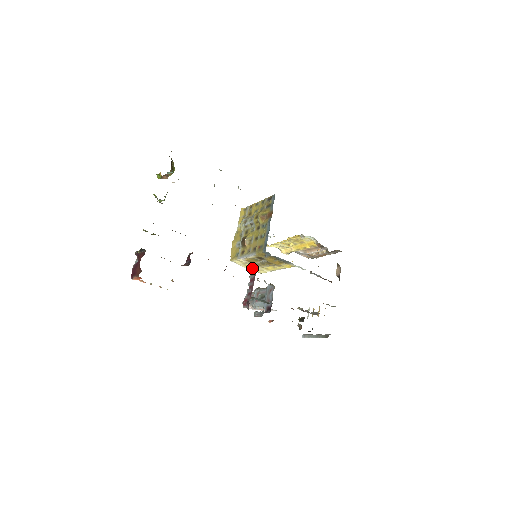
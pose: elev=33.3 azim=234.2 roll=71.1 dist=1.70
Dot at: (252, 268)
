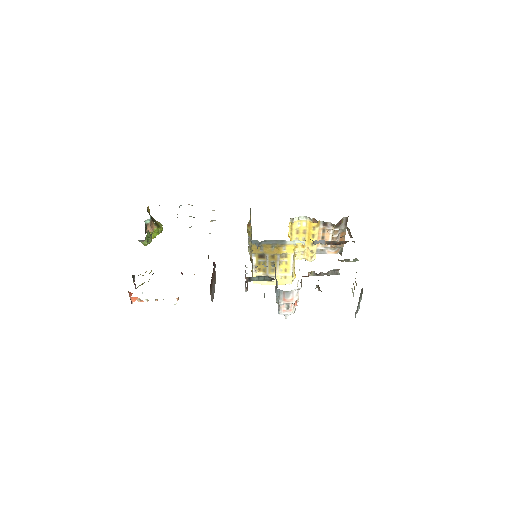
Dot at: (275, 280)
